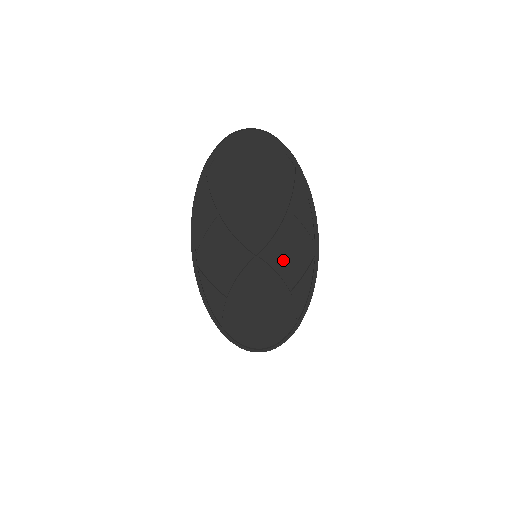
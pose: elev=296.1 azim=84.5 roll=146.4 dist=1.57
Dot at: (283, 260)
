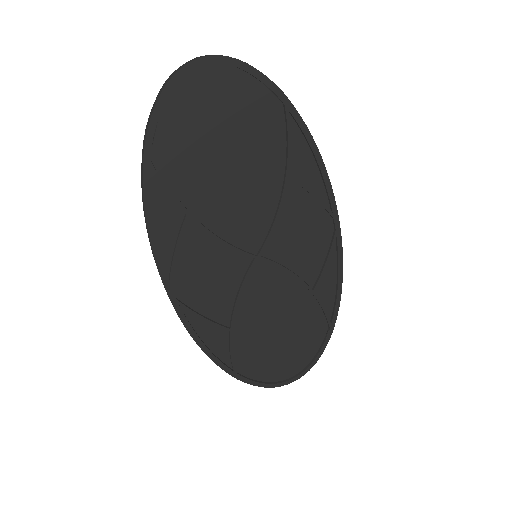
Dot at: (294, 249)
